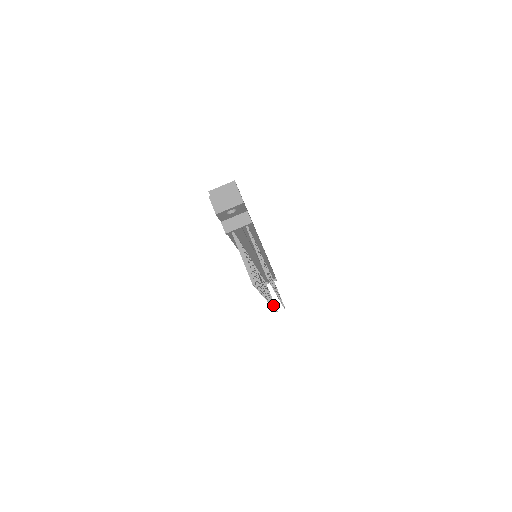
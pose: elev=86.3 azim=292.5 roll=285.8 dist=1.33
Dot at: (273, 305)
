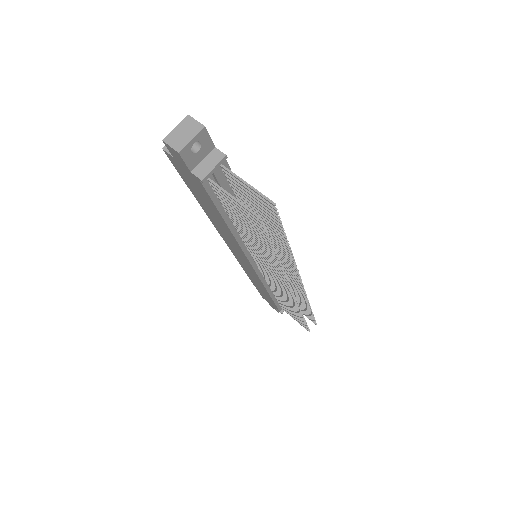
Dot at: (301, 315)
